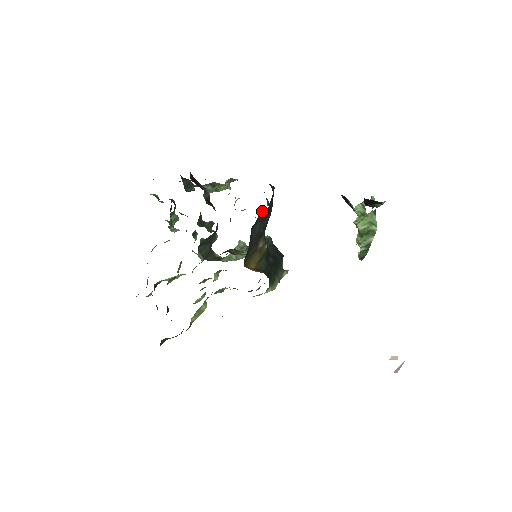
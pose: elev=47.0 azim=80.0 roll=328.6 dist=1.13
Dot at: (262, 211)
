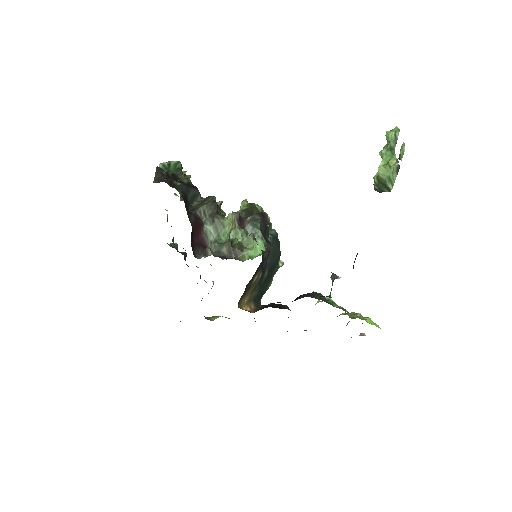
Dot at: occluded
